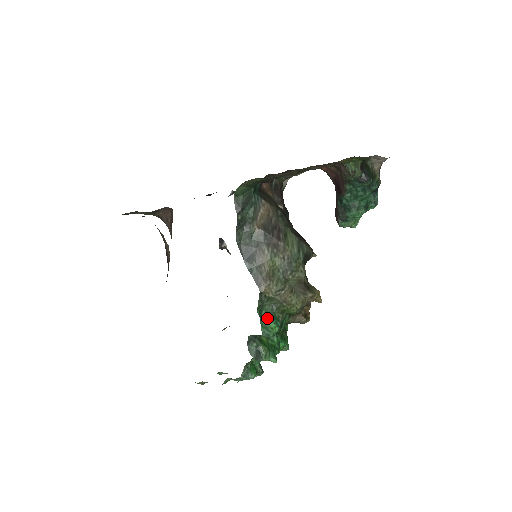
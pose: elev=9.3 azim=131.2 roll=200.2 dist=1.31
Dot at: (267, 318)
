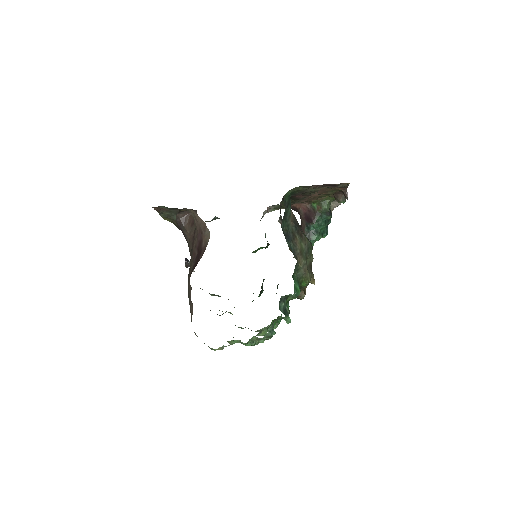
Dot at: (296, 283)
